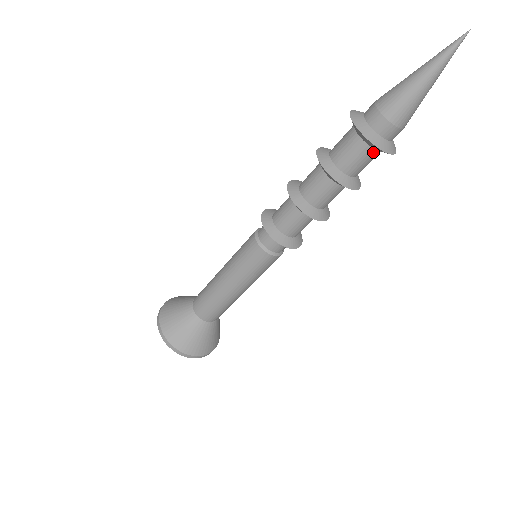
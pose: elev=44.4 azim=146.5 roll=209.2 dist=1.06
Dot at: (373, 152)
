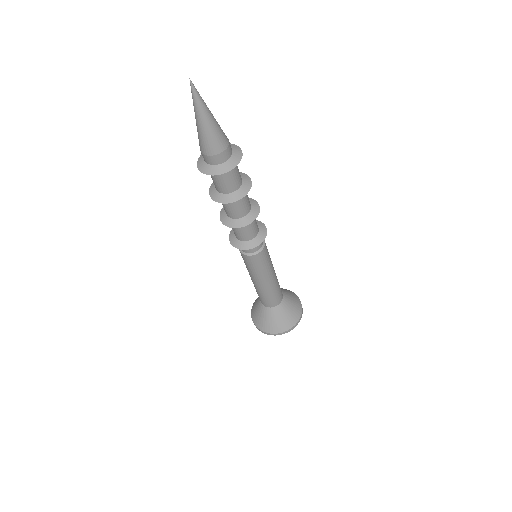
Dot at: occluded
